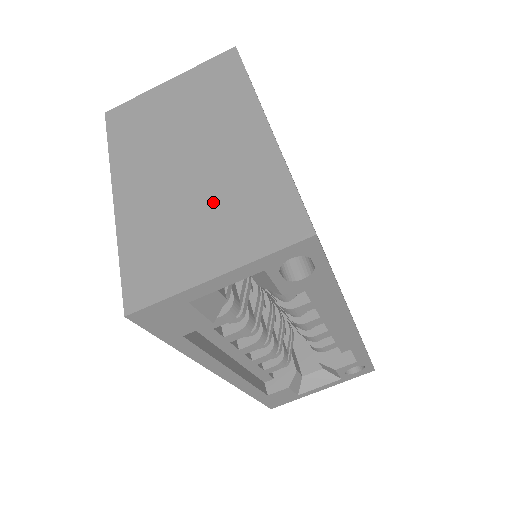
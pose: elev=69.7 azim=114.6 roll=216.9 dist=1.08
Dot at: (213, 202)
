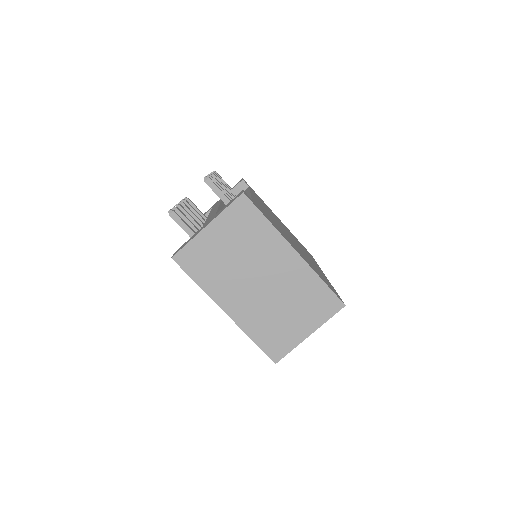
Dot at: (289, 302)
